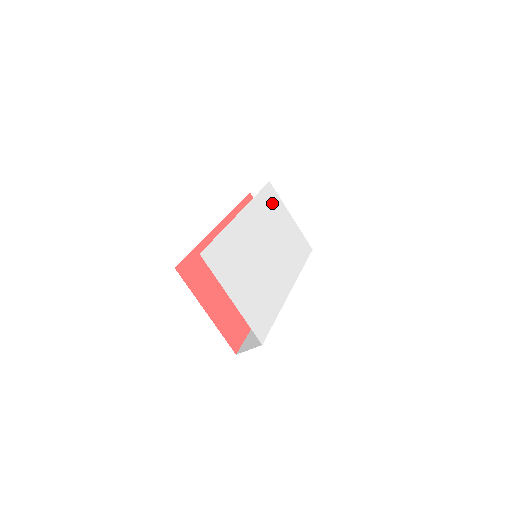
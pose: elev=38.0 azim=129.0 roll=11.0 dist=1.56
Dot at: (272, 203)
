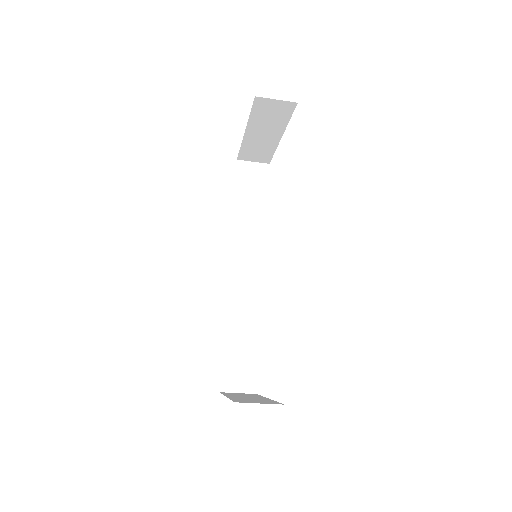
Dot at: occluded
